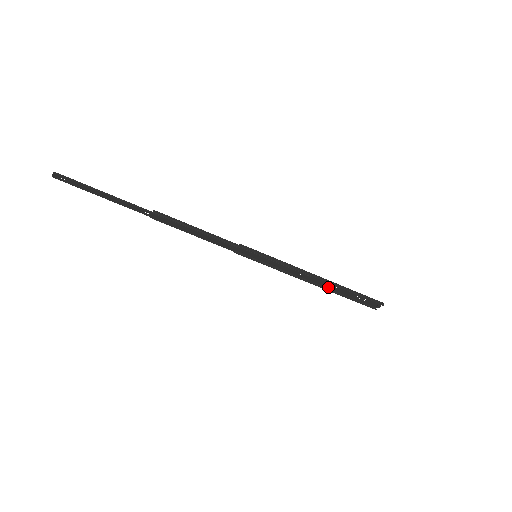
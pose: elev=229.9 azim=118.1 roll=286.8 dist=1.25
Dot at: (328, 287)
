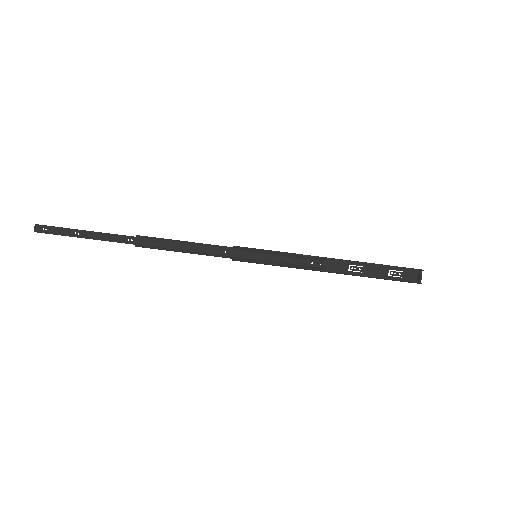
Dot at: (351, 274)
